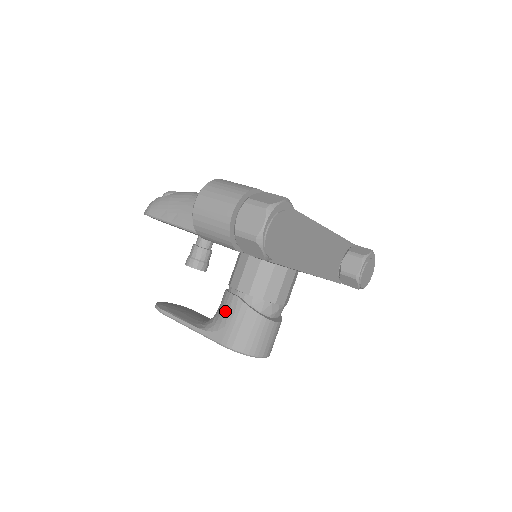
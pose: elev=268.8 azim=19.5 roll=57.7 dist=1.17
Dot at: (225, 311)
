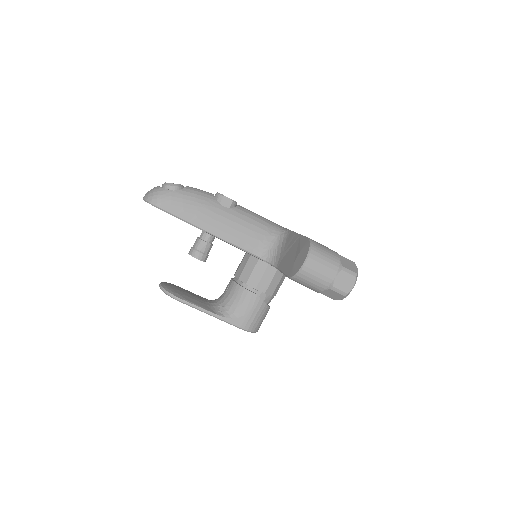
Dot at: (244, 304)
